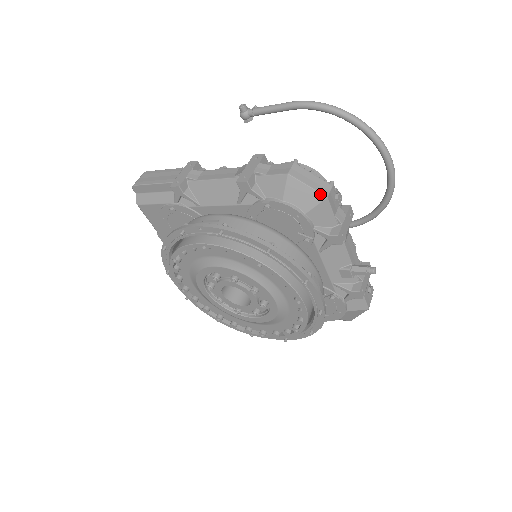
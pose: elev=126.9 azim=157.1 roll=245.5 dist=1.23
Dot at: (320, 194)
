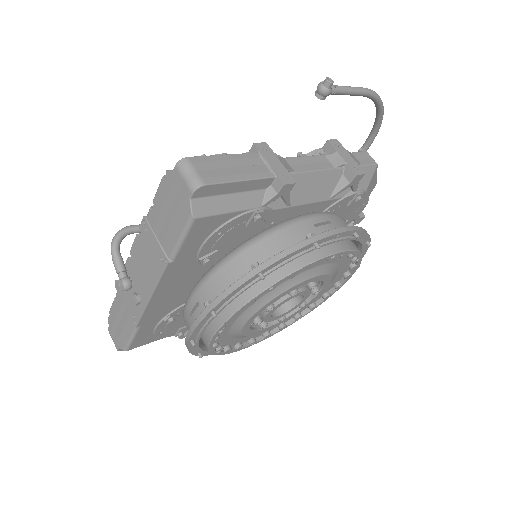
Dot at: (376, 181)
